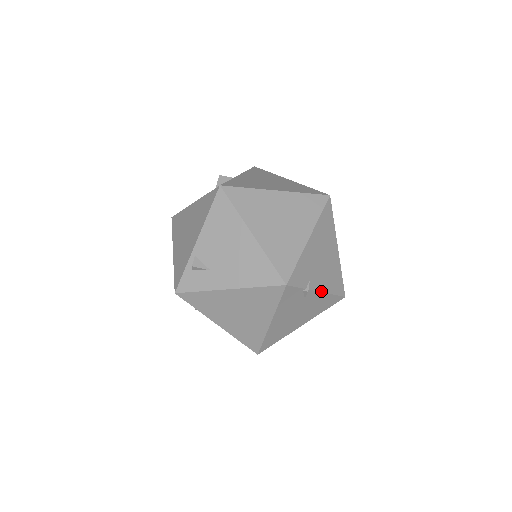
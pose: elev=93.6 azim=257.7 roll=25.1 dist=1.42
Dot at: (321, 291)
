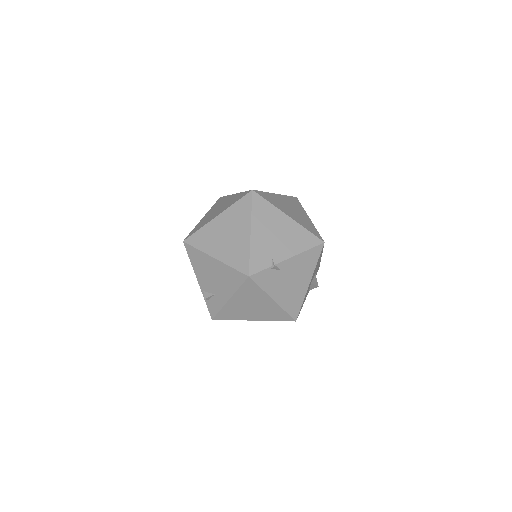
Dot at: (291, 257)
